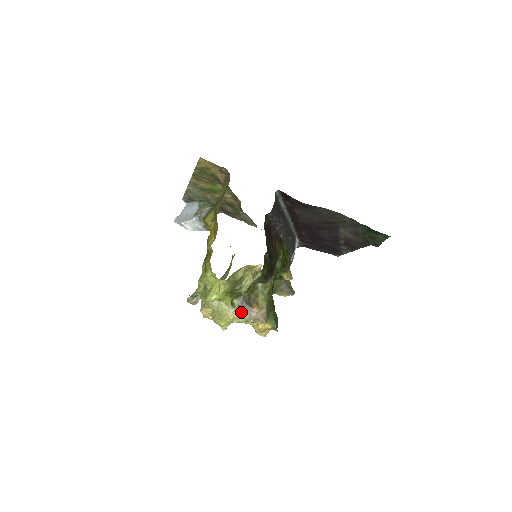
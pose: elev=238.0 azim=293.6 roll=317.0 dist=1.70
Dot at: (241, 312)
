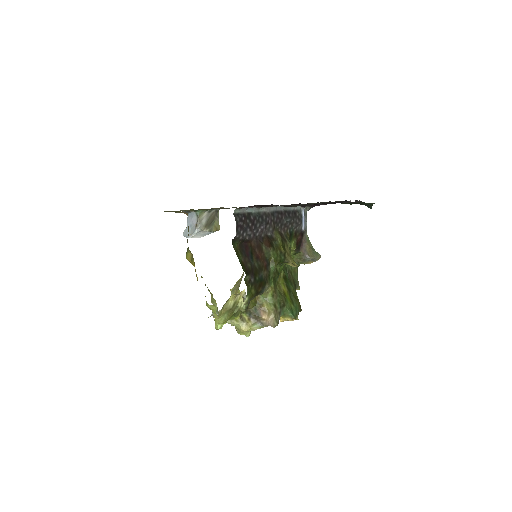
Dot at: (252, 324)
